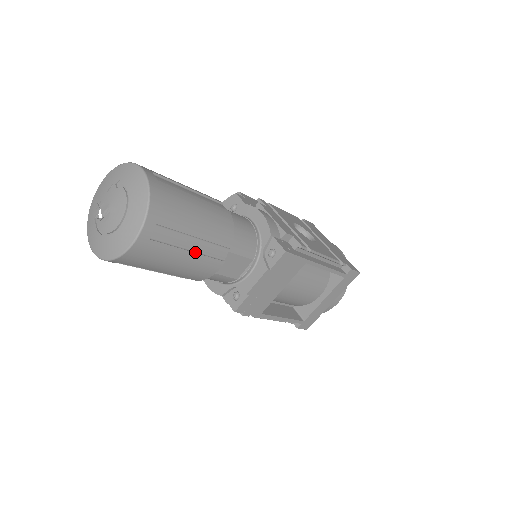
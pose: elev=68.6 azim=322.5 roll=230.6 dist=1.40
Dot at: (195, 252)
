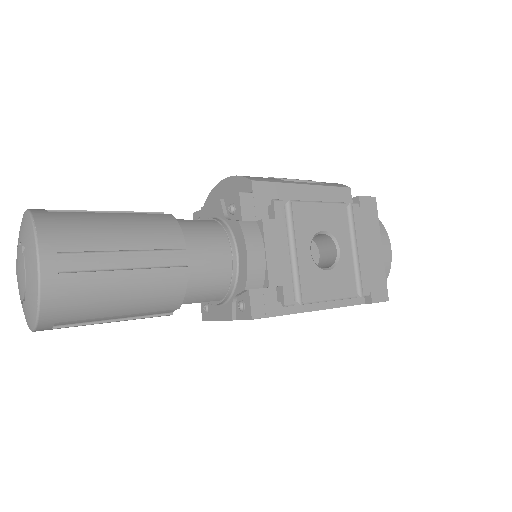
Dot at: (125, 319)
